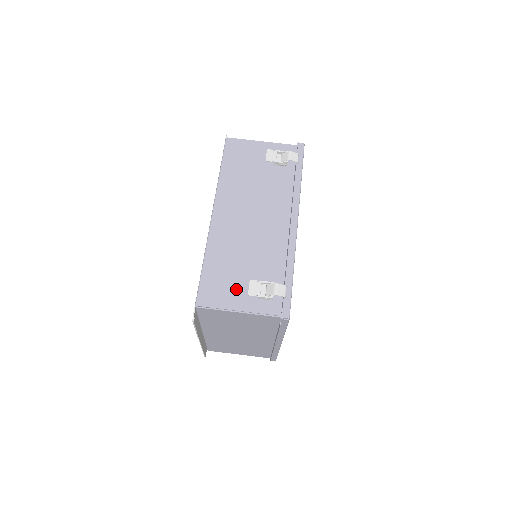
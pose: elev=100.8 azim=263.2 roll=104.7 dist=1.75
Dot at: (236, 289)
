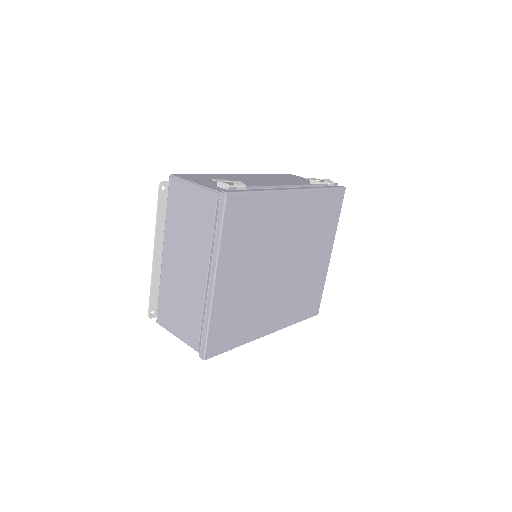
Dot at: (208, 181)
